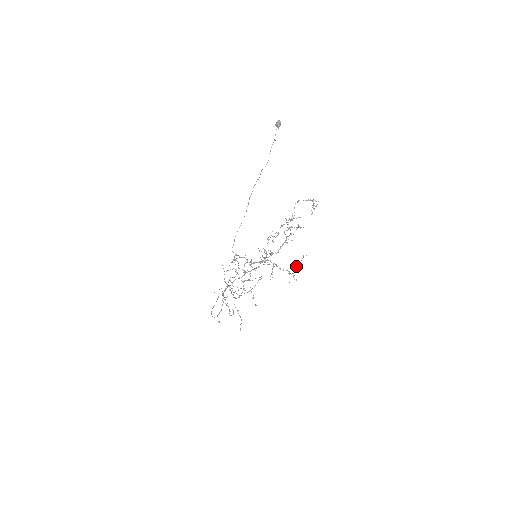
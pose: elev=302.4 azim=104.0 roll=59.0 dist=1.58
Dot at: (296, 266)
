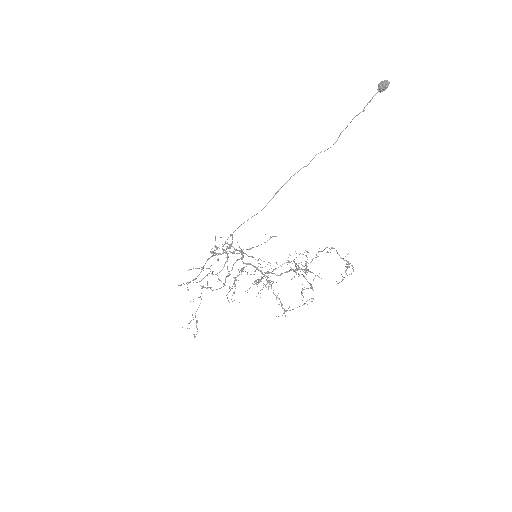
Dot at: occluded
